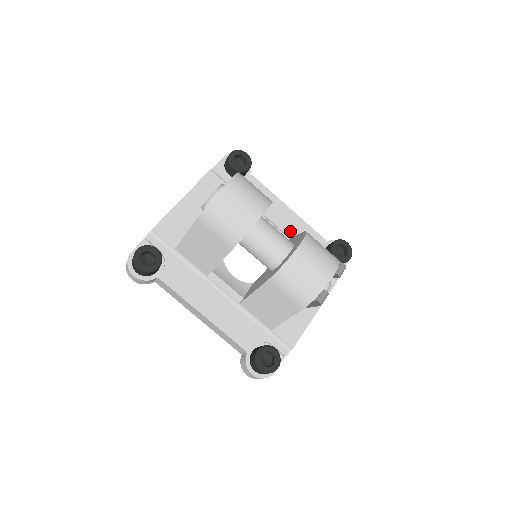
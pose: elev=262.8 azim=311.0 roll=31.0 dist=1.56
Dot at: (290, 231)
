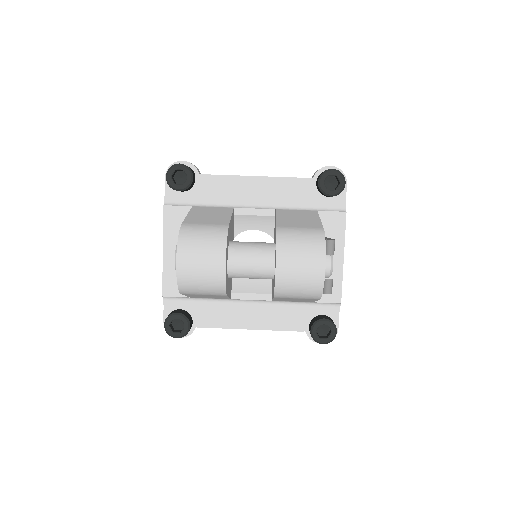
Dot at: (272, 199)
